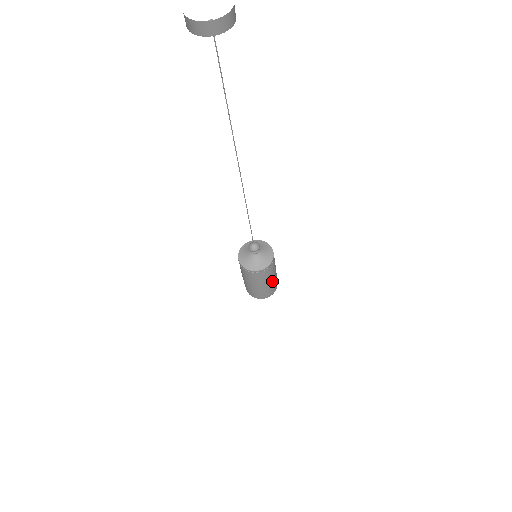
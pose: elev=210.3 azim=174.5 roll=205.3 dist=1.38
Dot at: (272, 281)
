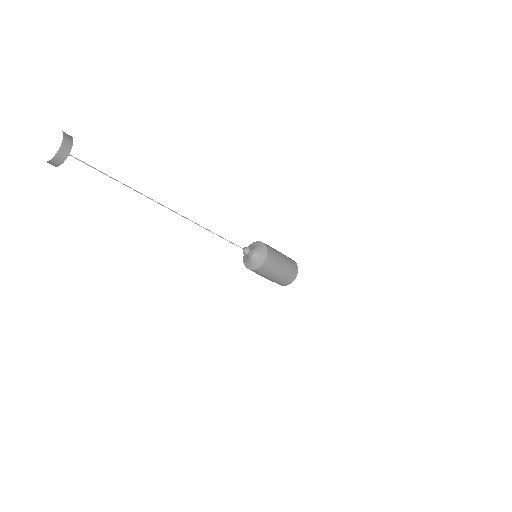
Dot at: (284, 258)
